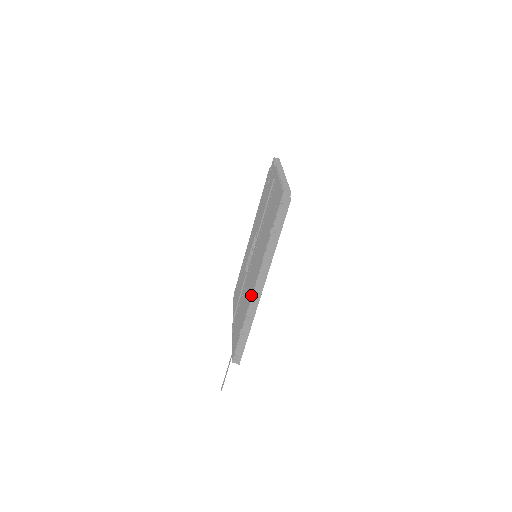
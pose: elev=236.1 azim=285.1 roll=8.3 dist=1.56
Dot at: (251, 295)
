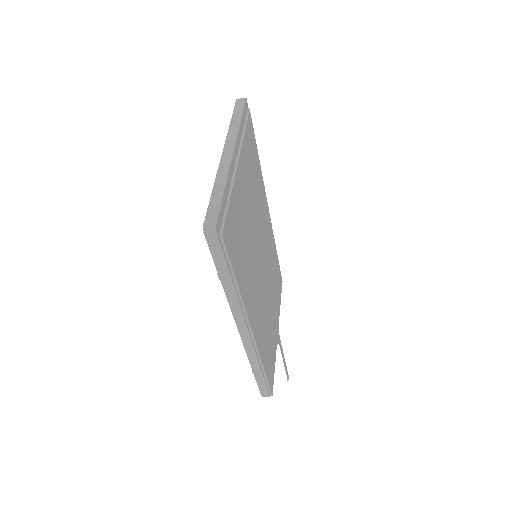
Dot at: occluded
